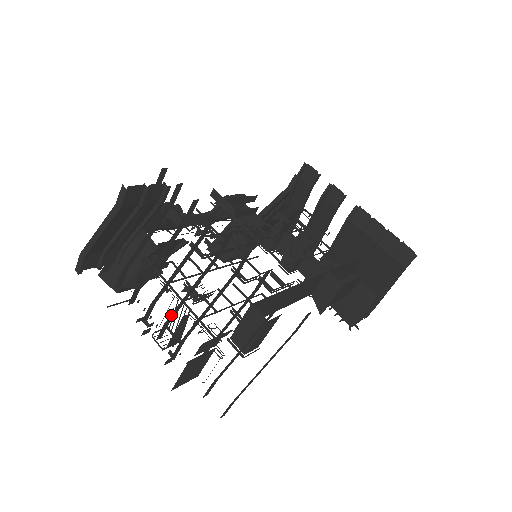
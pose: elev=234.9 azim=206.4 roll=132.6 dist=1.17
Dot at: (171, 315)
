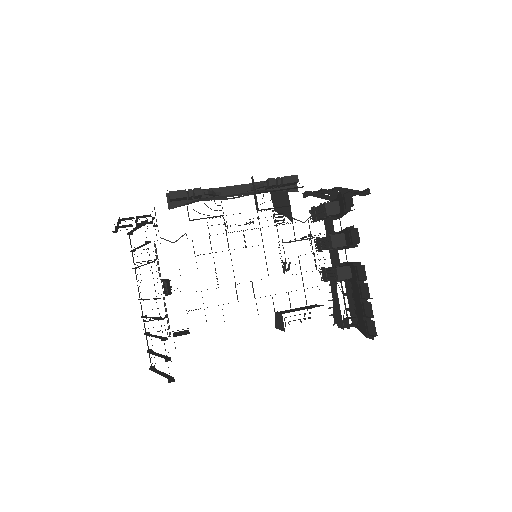
Dot at: occluded
